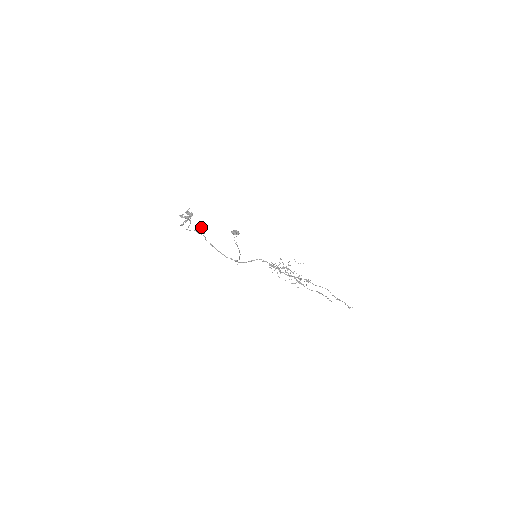
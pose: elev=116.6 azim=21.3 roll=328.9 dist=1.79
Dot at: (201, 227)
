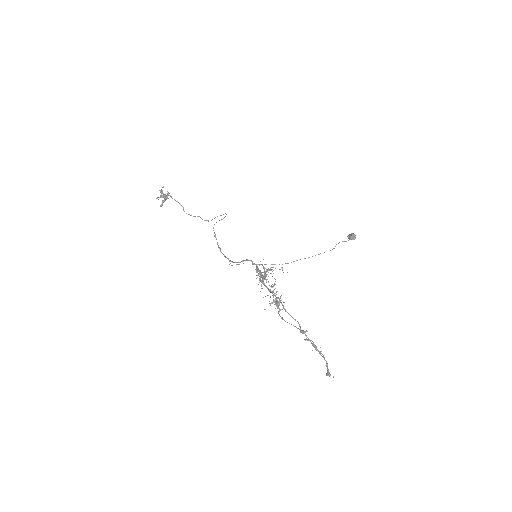
Dot at: (221, 215)
